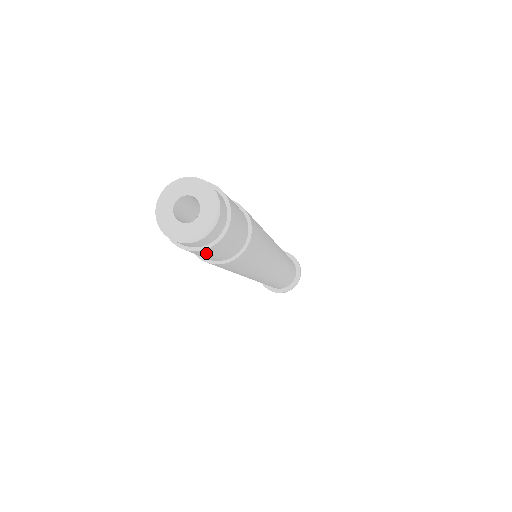
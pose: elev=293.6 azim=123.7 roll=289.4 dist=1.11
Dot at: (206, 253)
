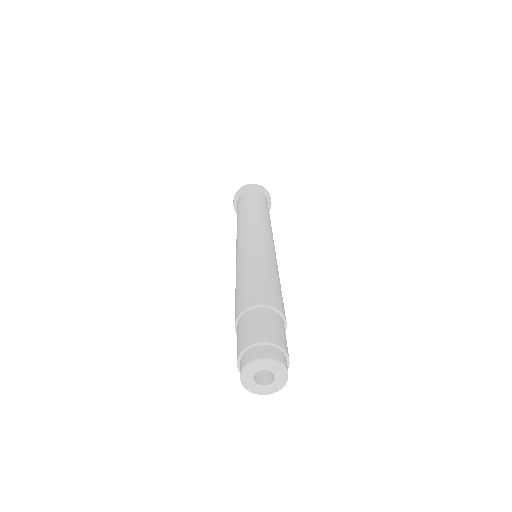
Dot at: occluded
